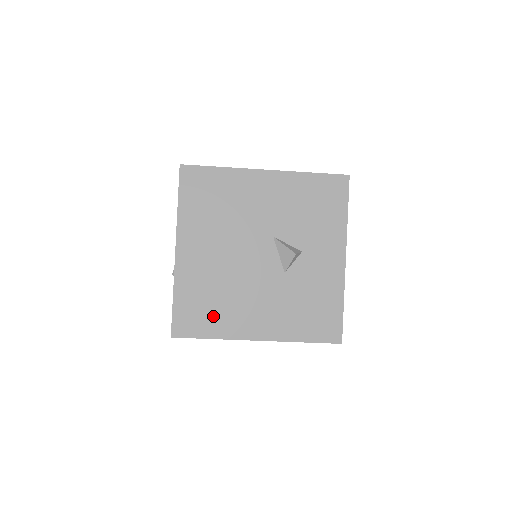
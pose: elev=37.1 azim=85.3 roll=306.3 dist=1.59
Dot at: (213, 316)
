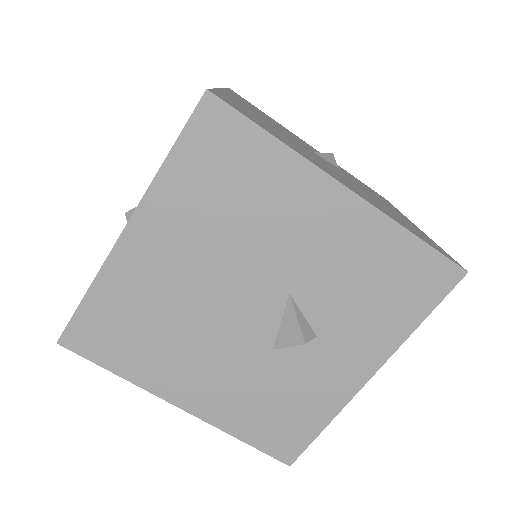
Dot at: (134, 349)
